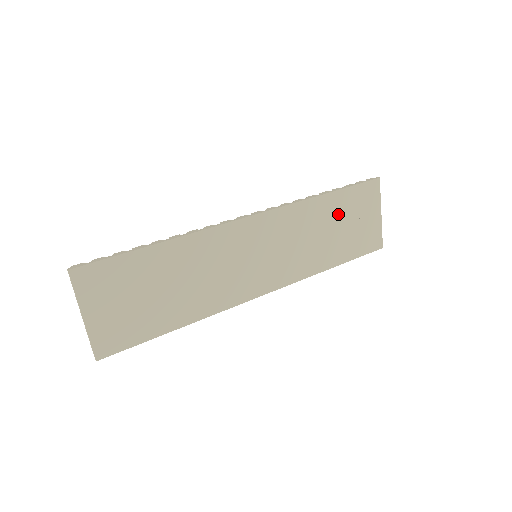
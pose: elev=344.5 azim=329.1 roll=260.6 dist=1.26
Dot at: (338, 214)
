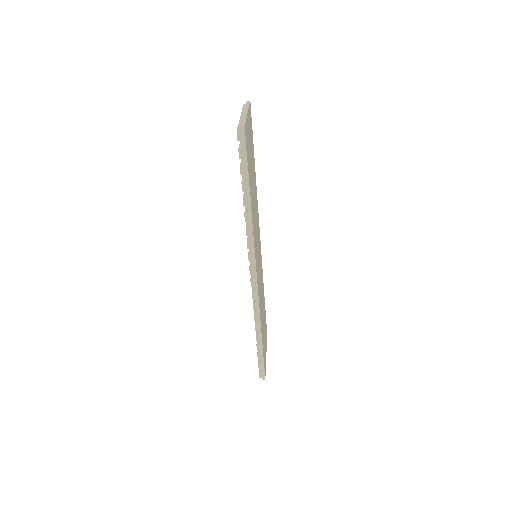
Dot at: (264, 314)
